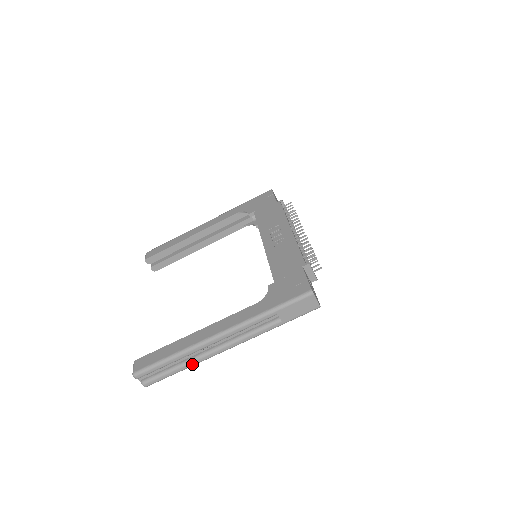
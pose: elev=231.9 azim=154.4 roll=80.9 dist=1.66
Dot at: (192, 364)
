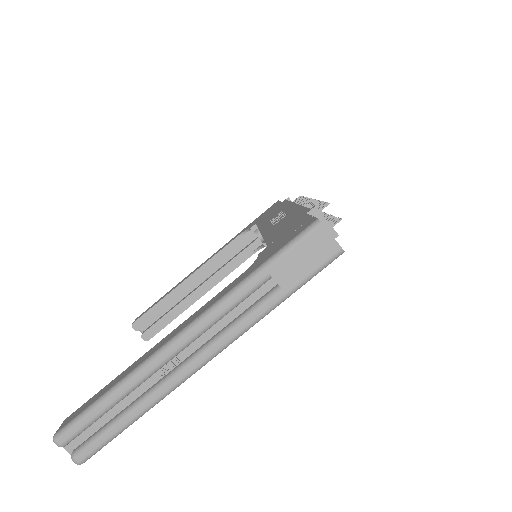
Dot at: (148, 403)
